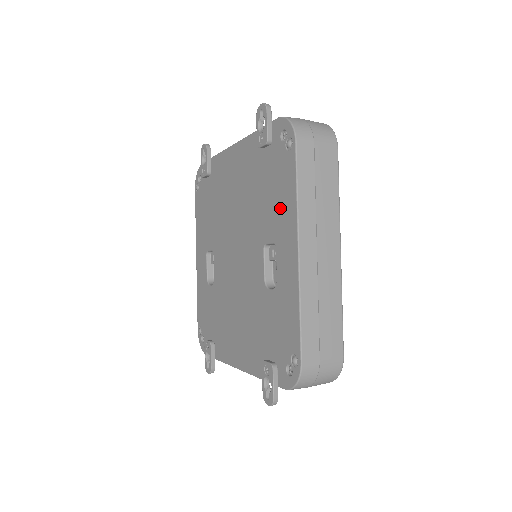
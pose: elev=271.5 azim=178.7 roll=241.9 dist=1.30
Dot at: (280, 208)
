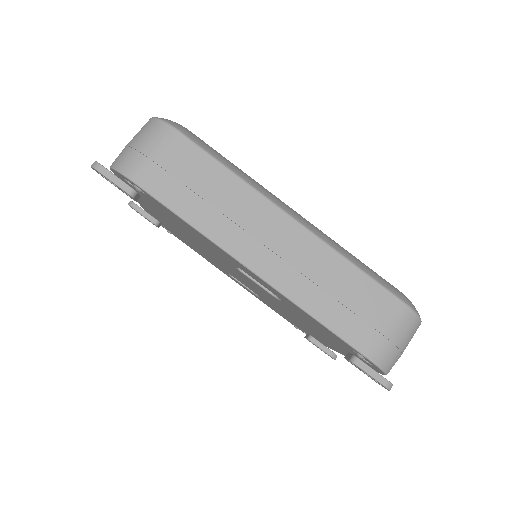
Dot at: (203, 240)
